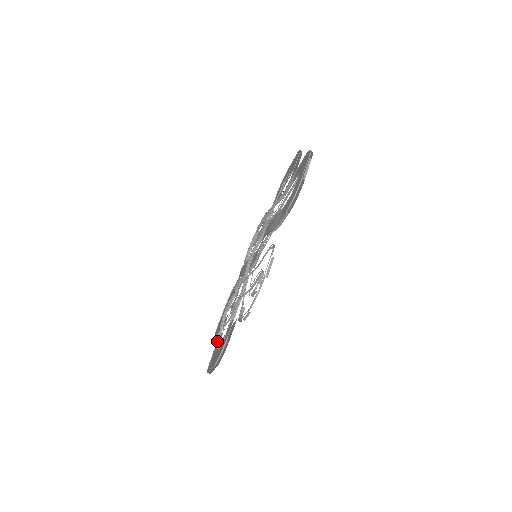
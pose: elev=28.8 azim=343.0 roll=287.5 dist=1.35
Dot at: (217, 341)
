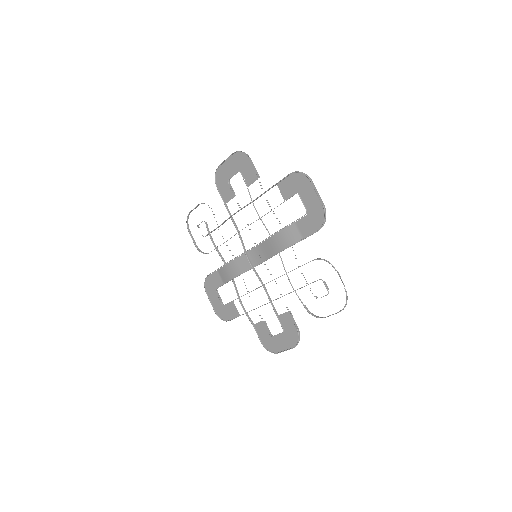
Dot at: (254, 328)
